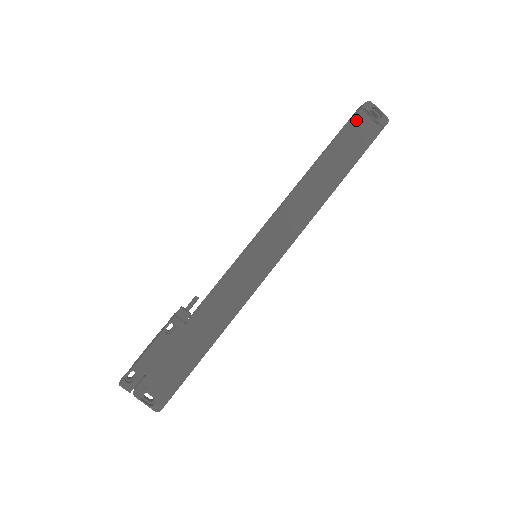
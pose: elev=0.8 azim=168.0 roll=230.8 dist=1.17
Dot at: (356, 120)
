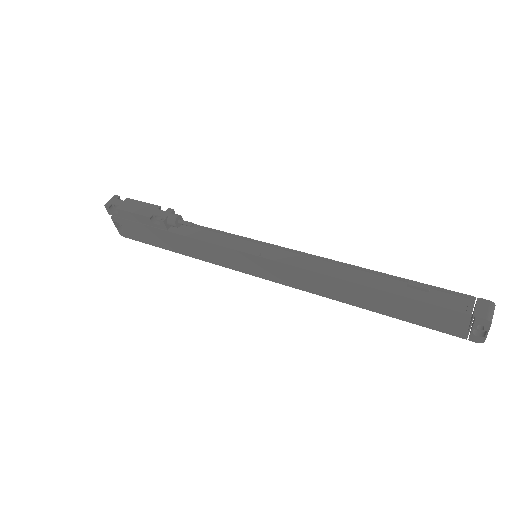
Dot at: (452, 313)
